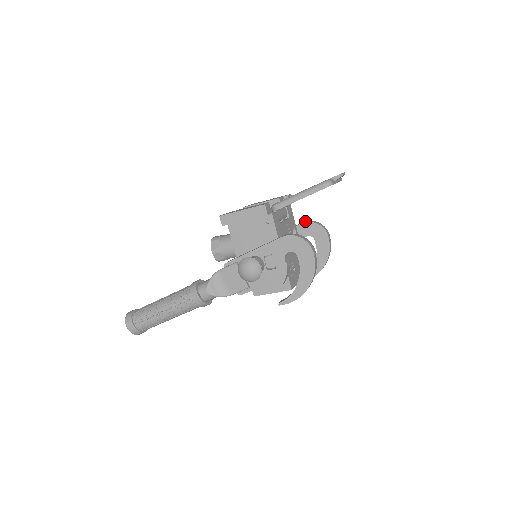
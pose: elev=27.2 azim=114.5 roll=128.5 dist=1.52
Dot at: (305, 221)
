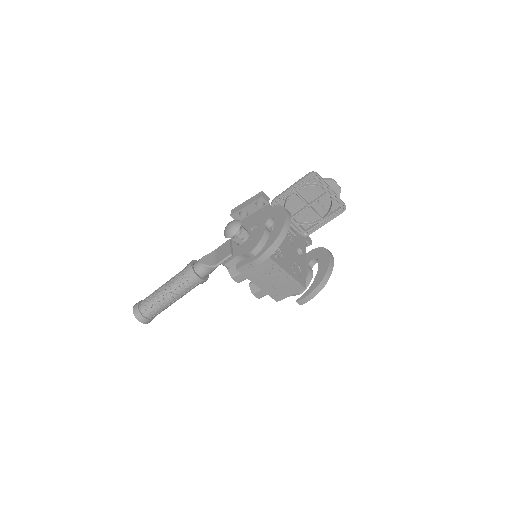
Dot at: occluded
